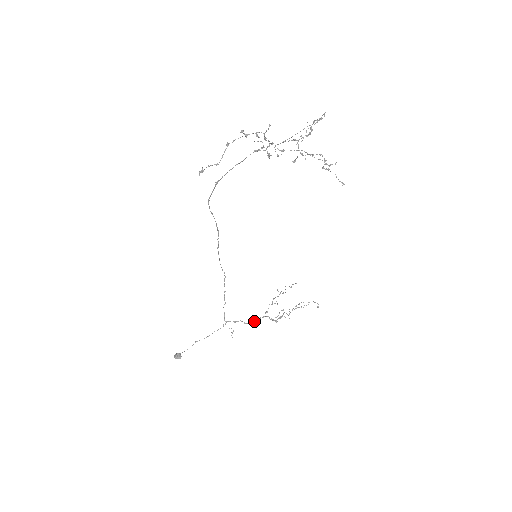
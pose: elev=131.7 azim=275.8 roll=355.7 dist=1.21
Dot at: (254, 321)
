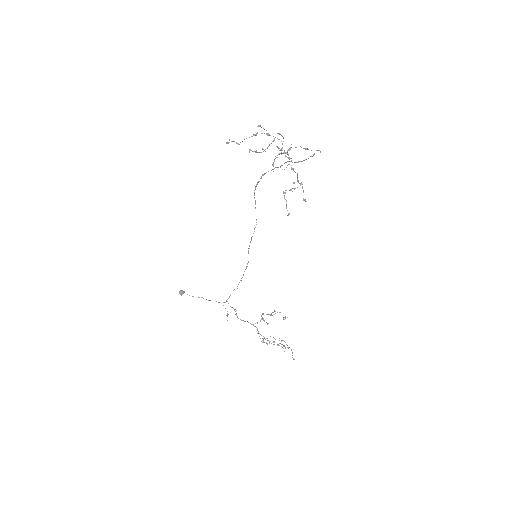
Dot at: (243, 320)
